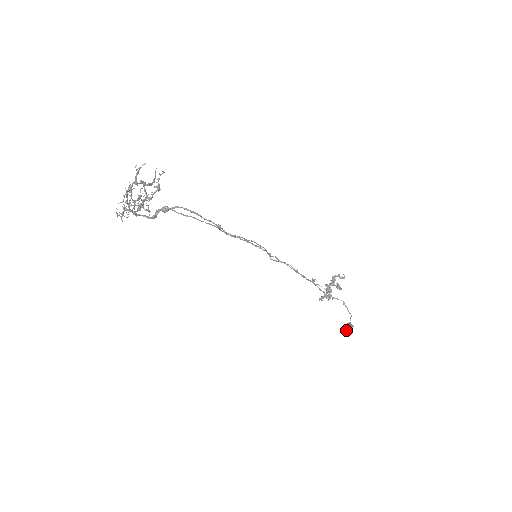
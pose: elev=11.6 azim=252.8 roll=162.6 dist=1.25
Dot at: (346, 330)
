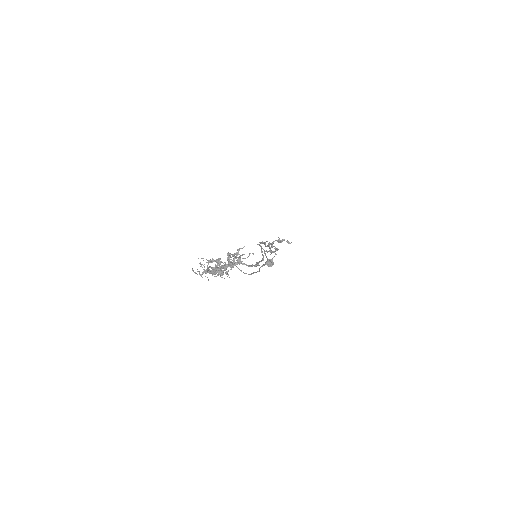
Dot at: (268, 266)
